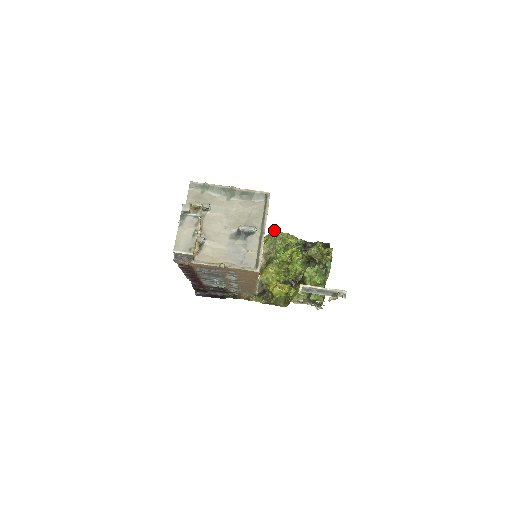
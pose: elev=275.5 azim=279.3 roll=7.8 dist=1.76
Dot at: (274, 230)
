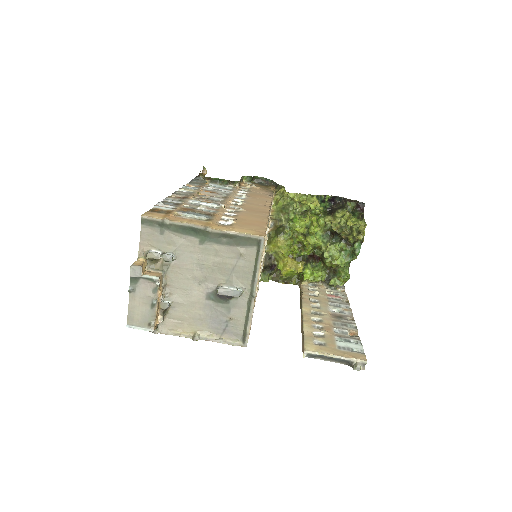
Dot at: (287, 192)
